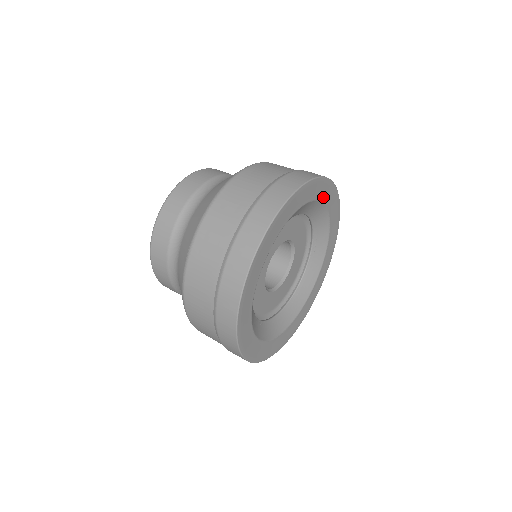
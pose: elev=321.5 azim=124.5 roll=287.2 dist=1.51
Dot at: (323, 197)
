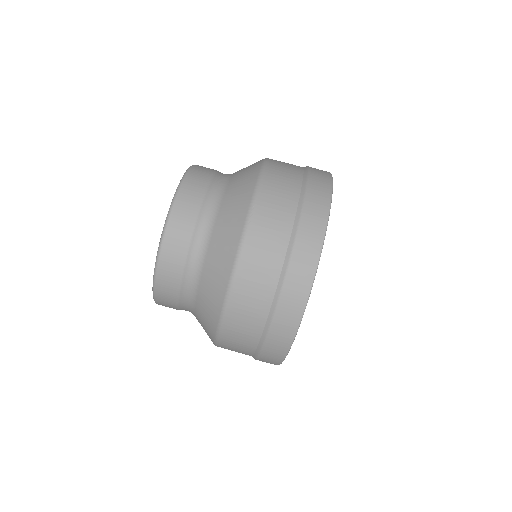
Dot at: occluded
